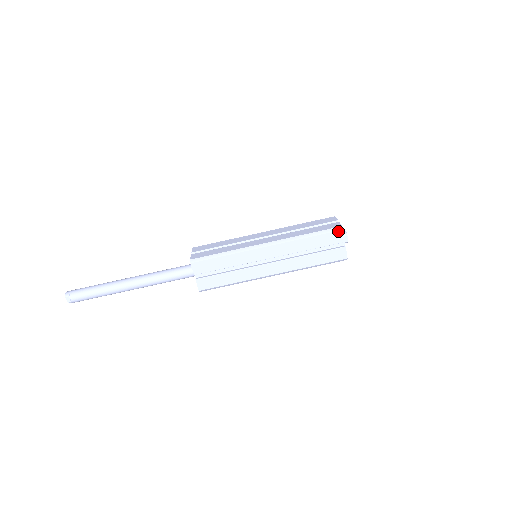
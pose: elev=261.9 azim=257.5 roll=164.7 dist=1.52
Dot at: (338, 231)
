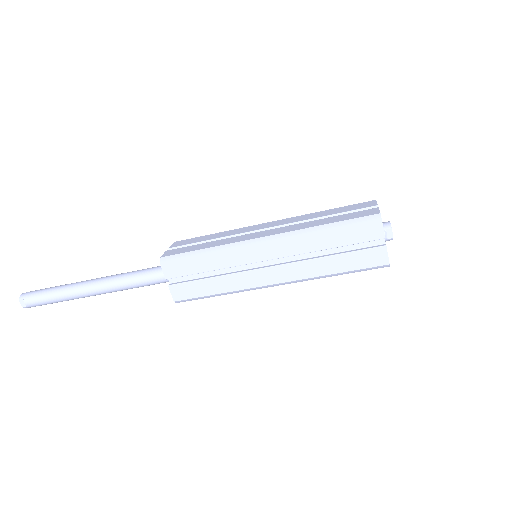
Dot at: (373, 221)
